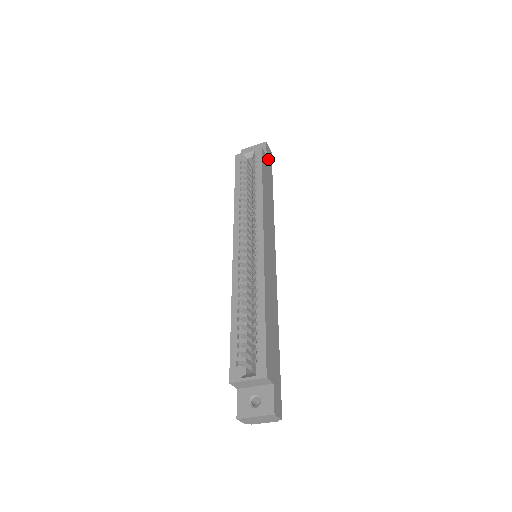
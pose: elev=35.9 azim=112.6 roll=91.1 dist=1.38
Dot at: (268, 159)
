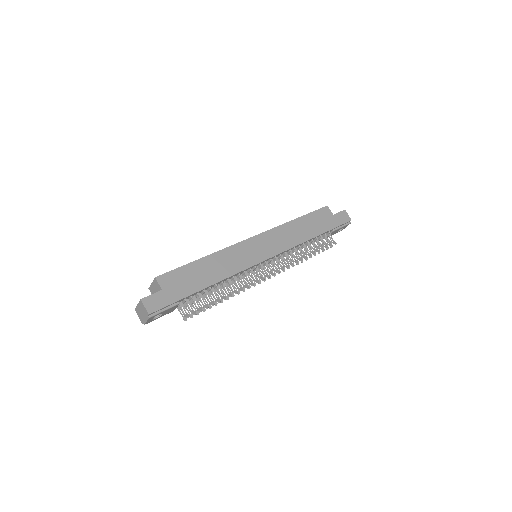
Dot at: (335, 218)
